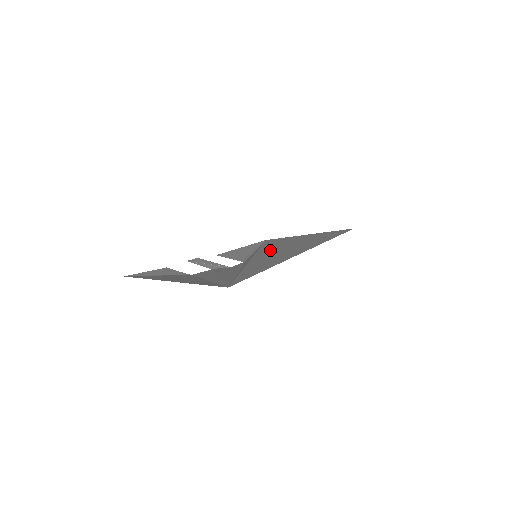
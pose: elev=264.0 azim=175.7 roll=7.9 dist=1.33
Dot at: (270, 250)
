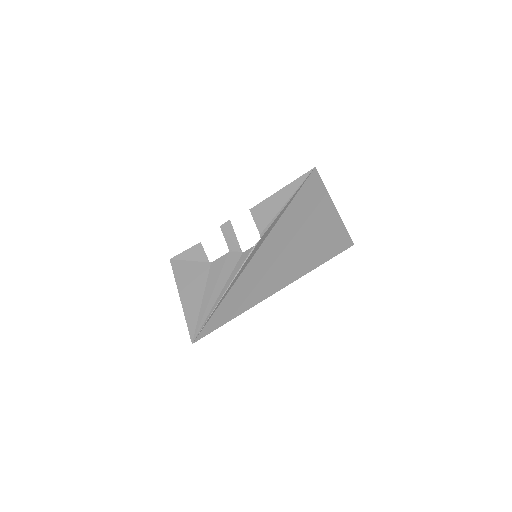
Dot at: (273, 244)
